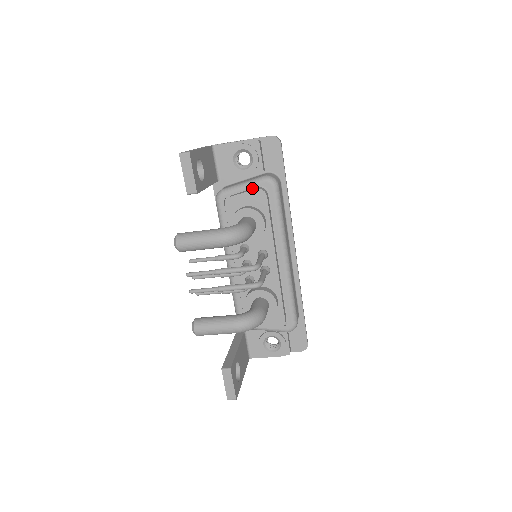
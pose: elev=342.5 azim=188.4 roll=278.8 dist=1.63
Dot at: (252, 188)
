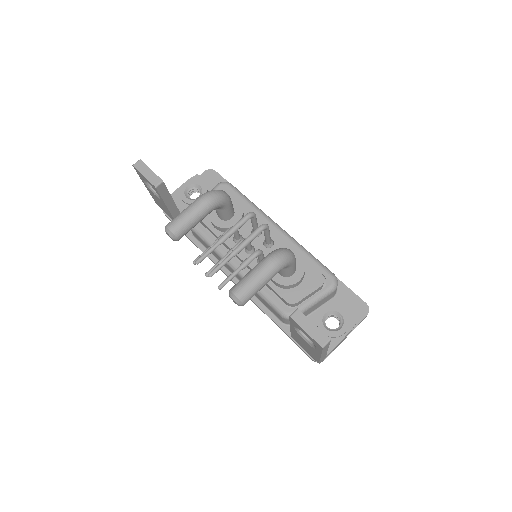
Dot at: occluded
